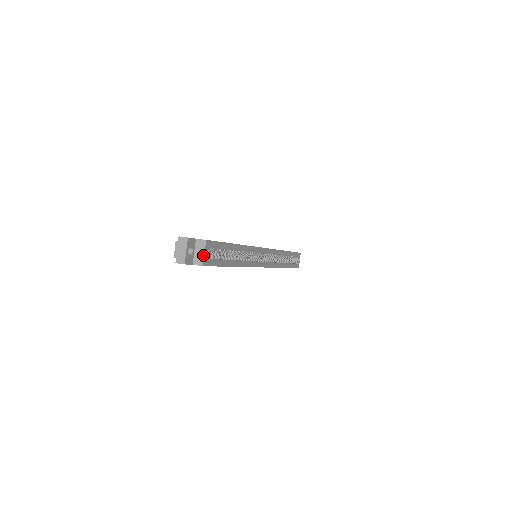
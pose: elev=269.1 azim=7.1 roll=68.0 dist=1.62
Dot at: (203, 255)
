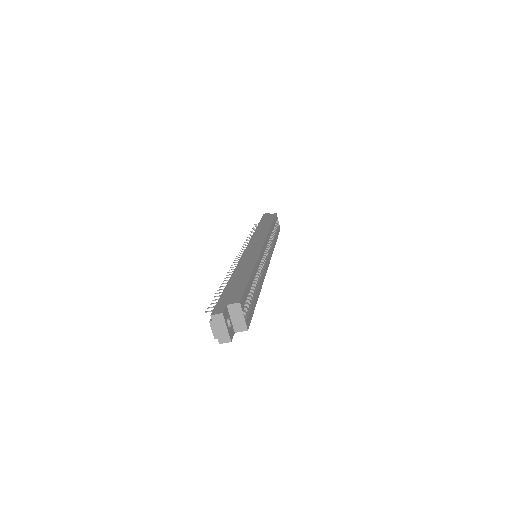
Dot at: (243, 319)
